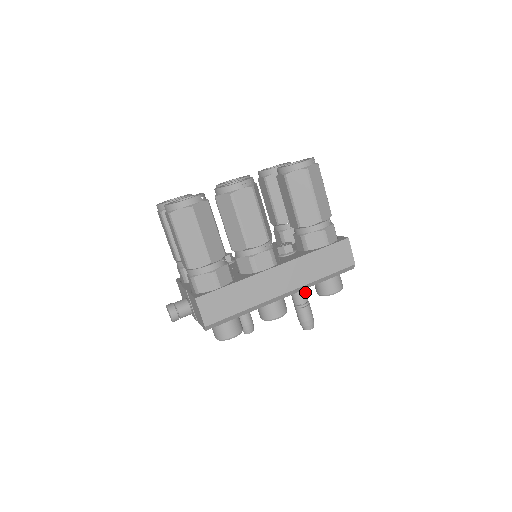
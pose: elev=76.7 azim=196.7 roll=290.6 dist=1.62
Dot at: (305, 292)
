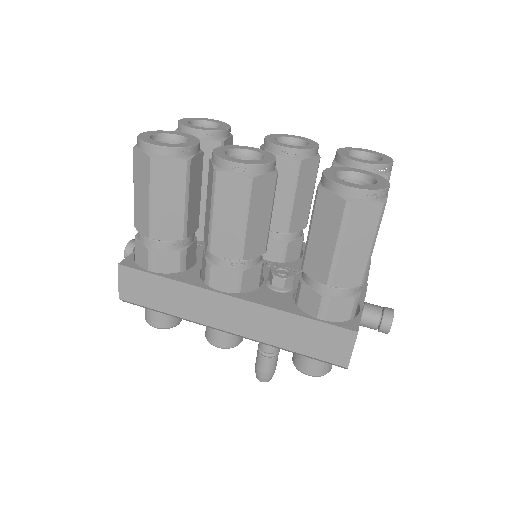
Dot at: occluded
